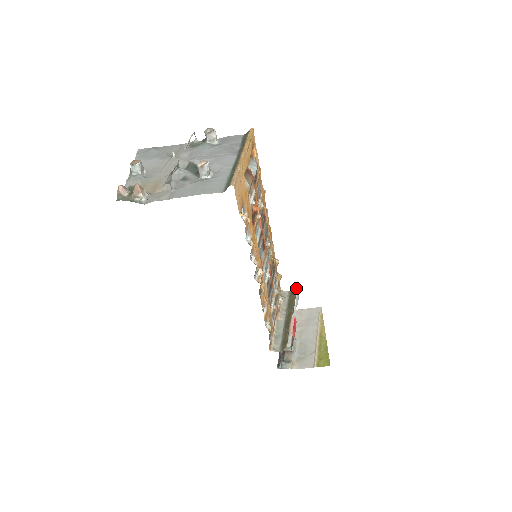
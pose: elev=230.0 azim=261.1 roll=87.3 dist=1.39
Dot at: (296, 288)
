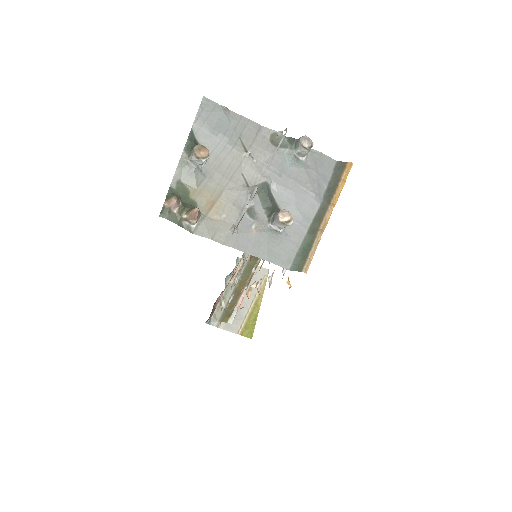
Dot at: occluded
